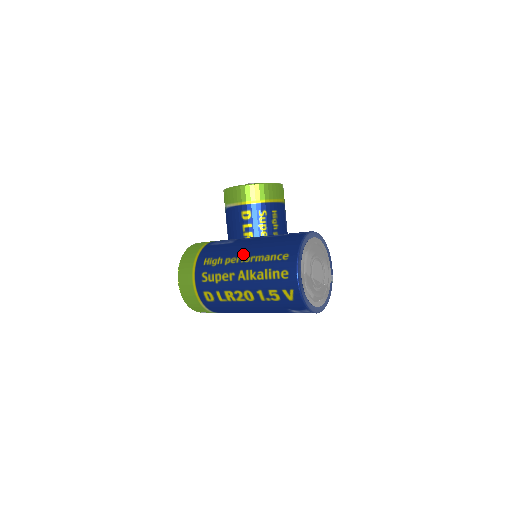
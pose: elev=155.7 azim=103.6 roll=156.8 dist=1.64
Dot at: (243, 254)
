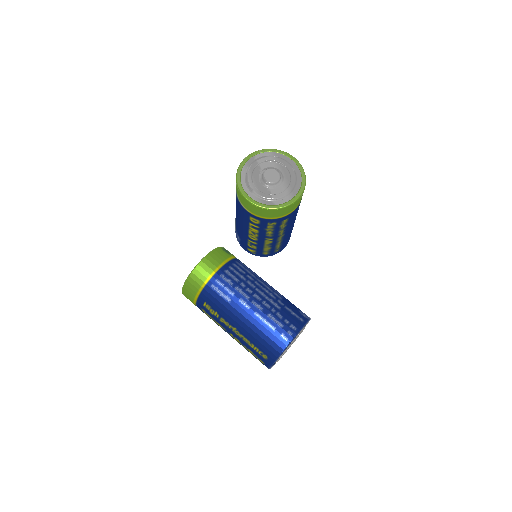
Dot at: (235, 327)
